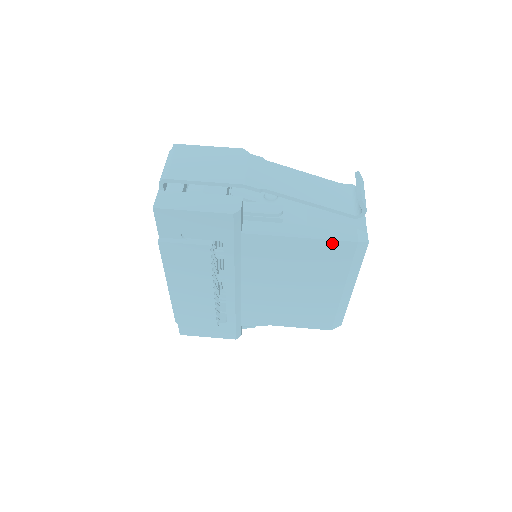
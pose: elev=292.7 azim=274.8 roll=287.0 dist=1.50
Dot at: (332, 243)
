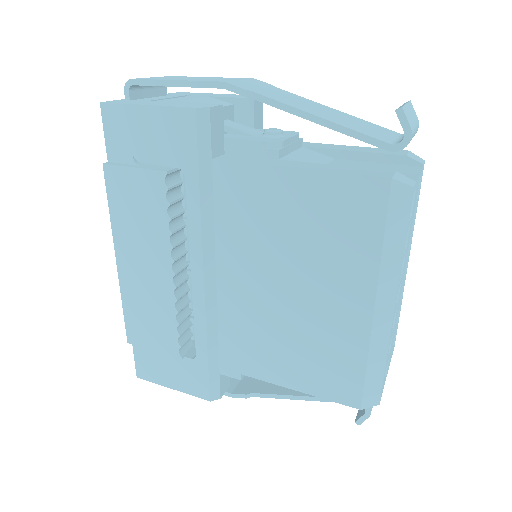
Dot at: (347, 181)
